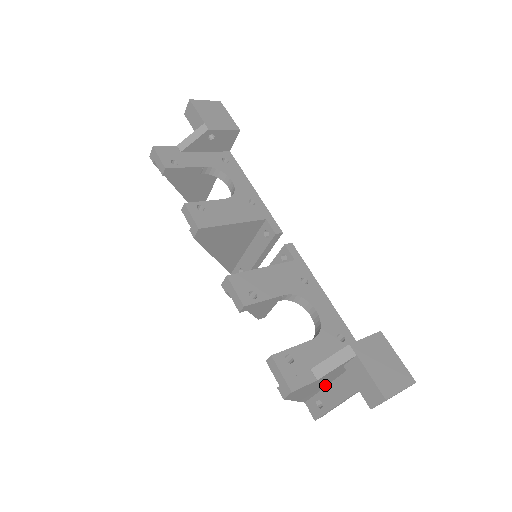
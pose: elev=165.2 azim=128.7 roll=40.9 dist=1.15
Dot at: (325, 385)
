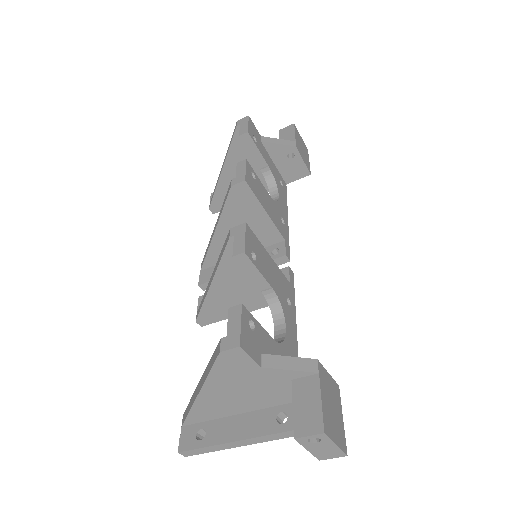
Dot at: (231, 411)
